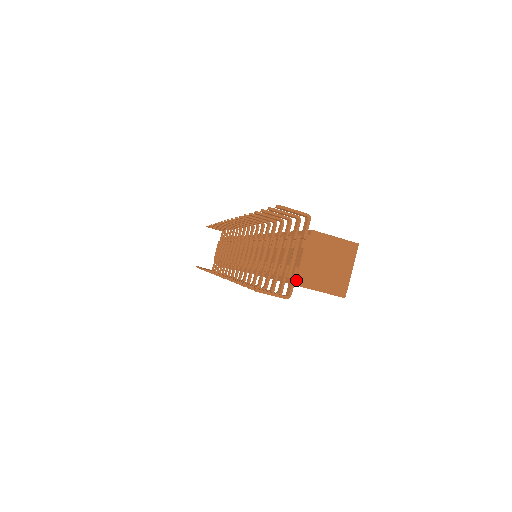
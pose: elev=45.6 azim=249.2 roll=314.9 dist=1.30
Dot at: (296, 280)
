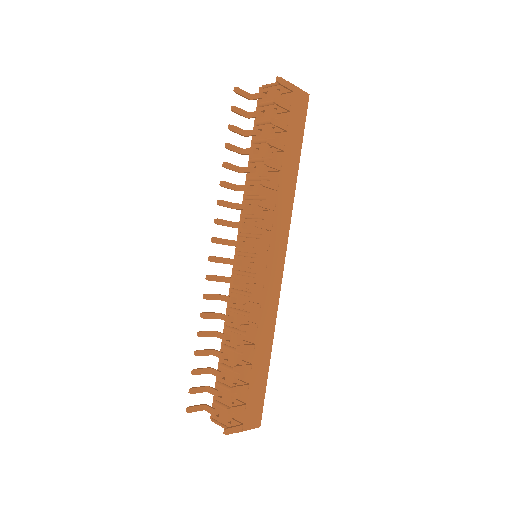
Dot at: (213, 416)
